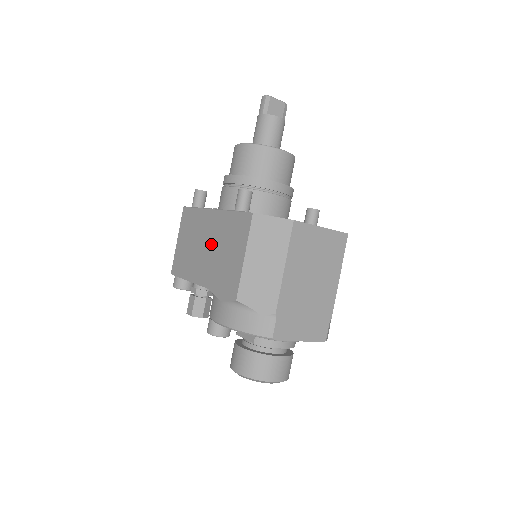
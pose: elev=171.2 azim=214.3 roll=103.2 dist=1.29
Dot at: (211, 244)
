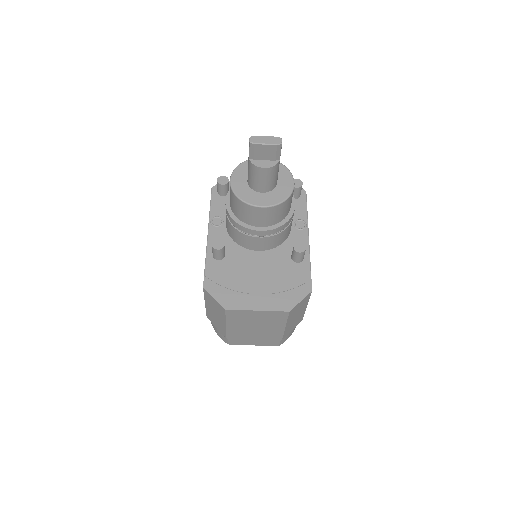
Dot at: occluded
